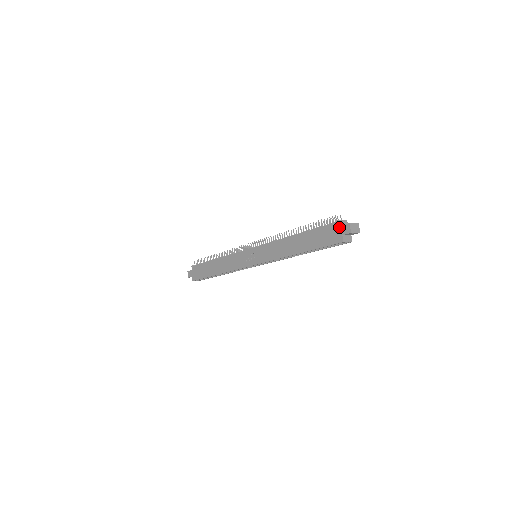
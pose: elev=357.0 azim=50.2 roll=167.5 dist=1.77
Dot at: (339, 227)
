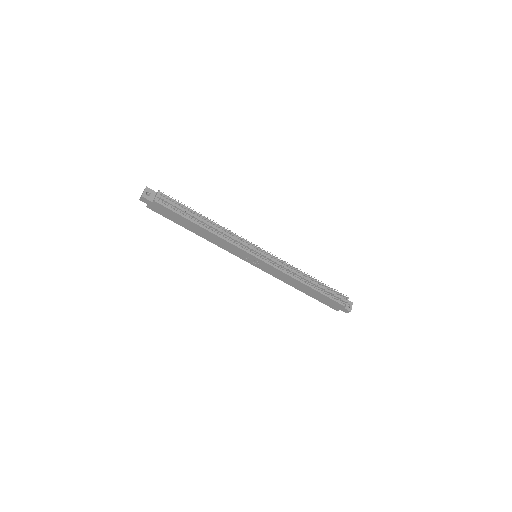
Dot at: (343, 308)
